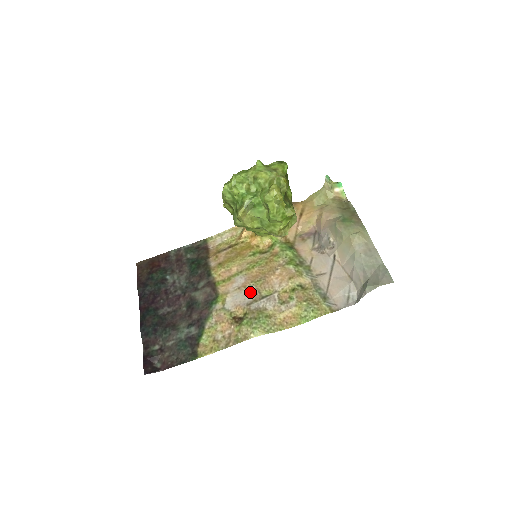
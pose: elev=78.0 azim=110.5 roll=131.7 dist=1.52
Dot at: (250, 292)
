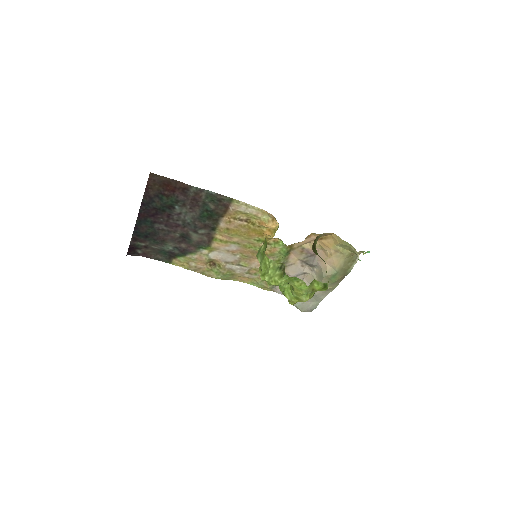
Dot at: (234, 257)
